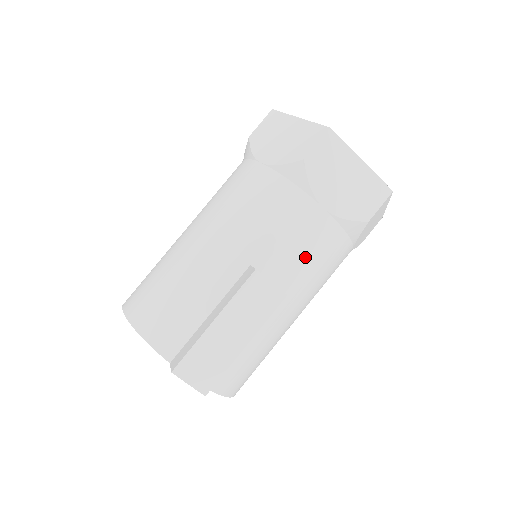
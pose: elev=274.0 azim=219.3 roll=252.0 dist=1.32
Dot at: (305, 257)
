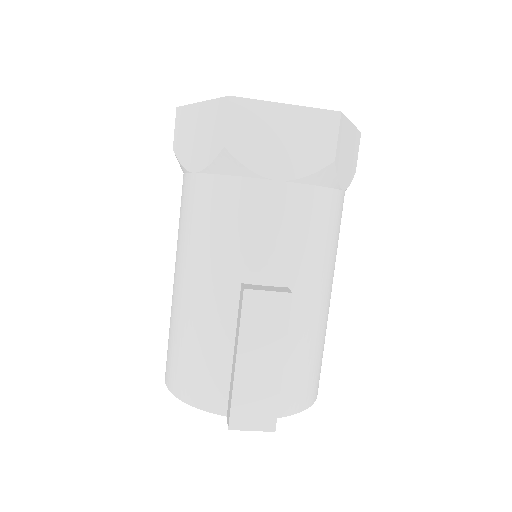
Dot at: (291, 240)
